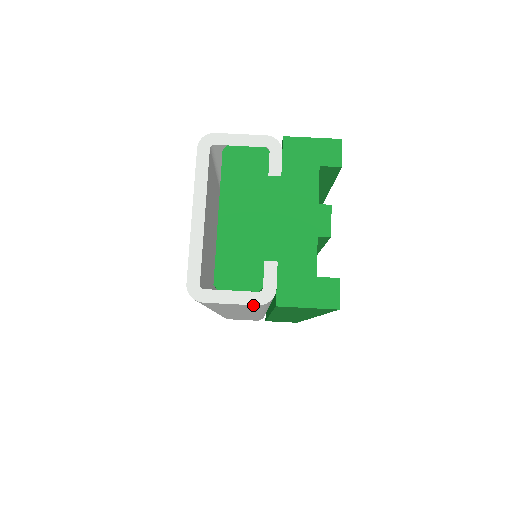
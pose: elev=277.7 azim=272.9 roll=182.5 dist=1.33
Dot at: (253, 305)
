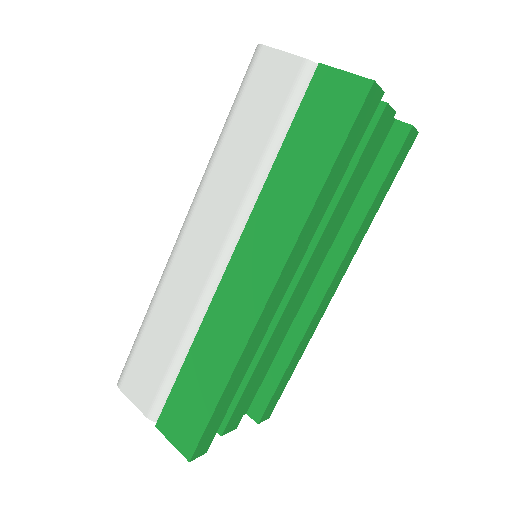
Dot at: (299, 60)
